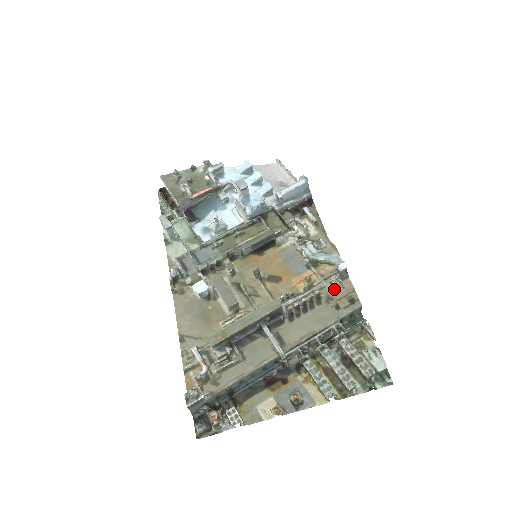
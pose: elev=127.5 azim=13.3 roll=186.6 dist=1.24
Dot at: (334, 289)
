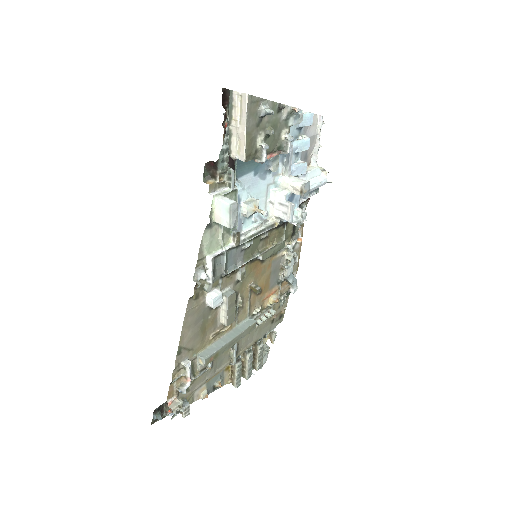
Dot at: (279, 305)
